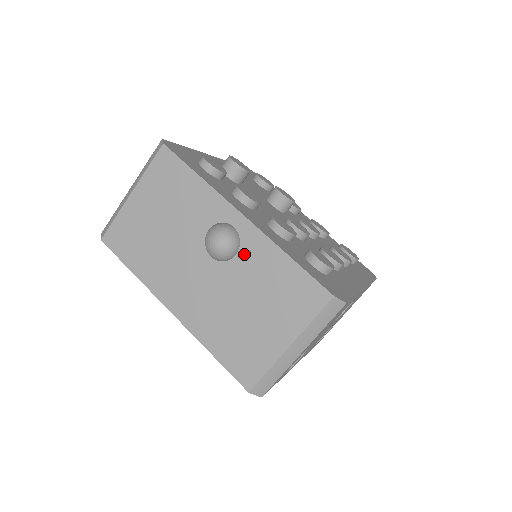
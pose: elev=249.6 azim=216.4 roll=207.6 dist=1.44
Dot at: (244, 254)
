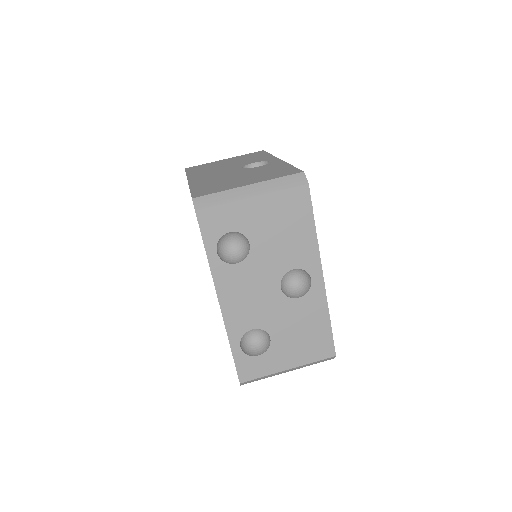
Dot at: (264, 166)
